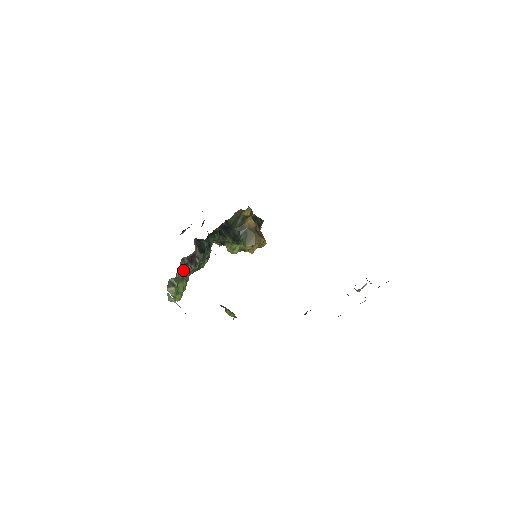
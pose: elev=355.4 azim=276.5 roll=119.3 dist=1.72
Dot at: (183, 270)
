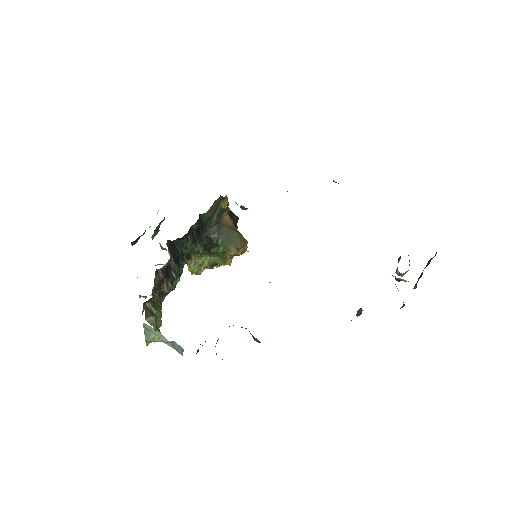
Dot at: (156, 291)
